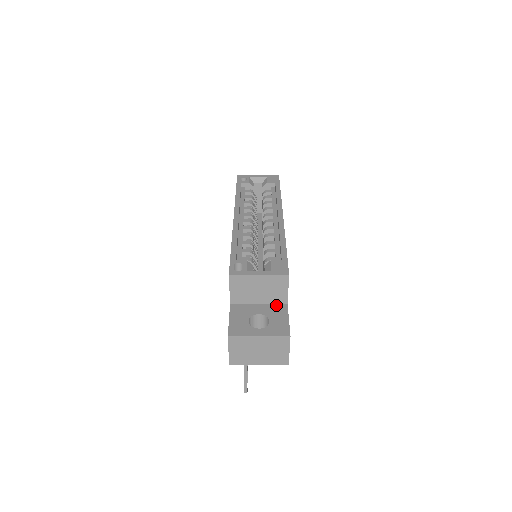
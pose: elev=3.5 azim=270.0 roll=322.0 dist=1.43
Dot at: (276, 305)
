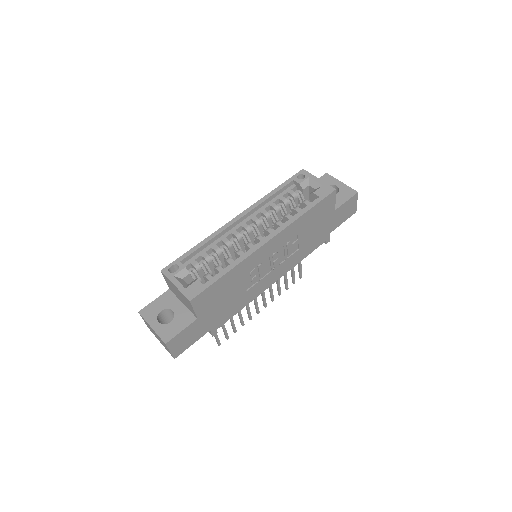
Dot at: (190, 313)
